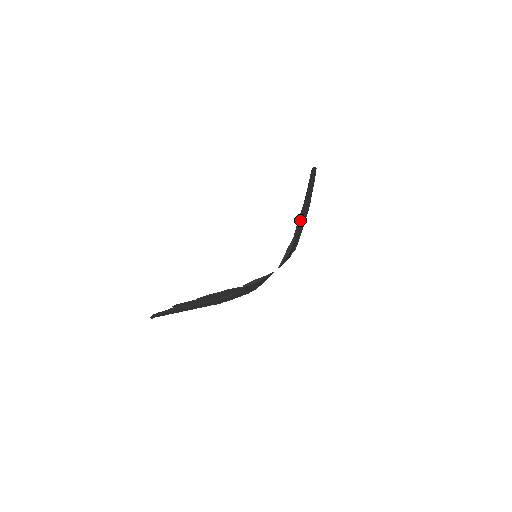
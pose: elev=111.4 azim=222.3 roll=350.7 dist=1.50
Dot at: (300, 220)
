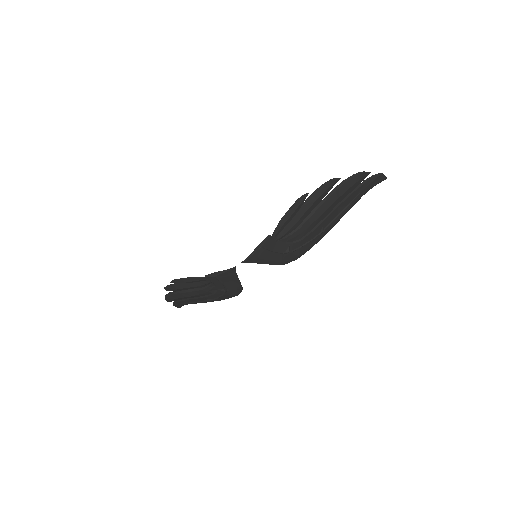
Dot at: (287, 215)
